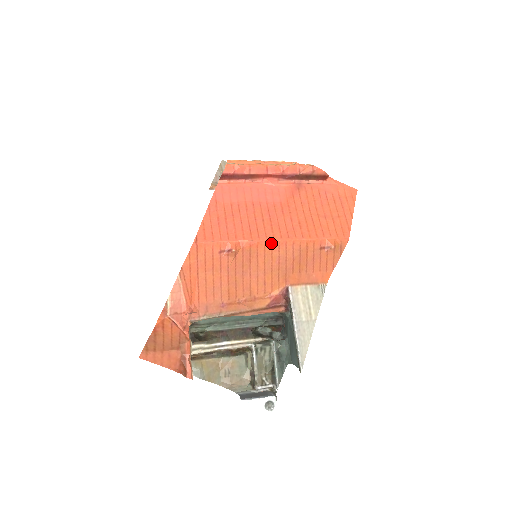
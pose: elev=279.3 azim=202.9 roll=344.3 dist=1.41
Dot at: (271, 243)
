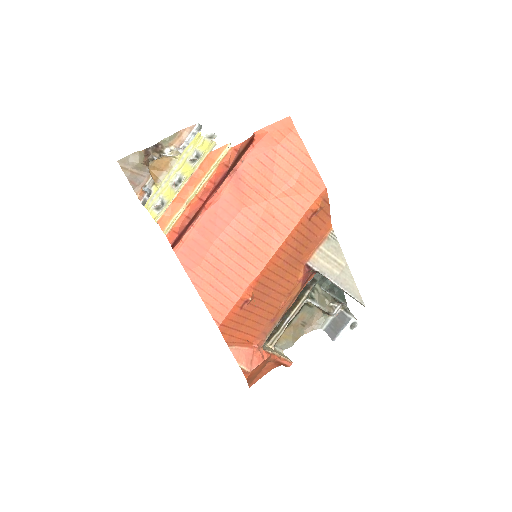
Dot at: (270, 262)
